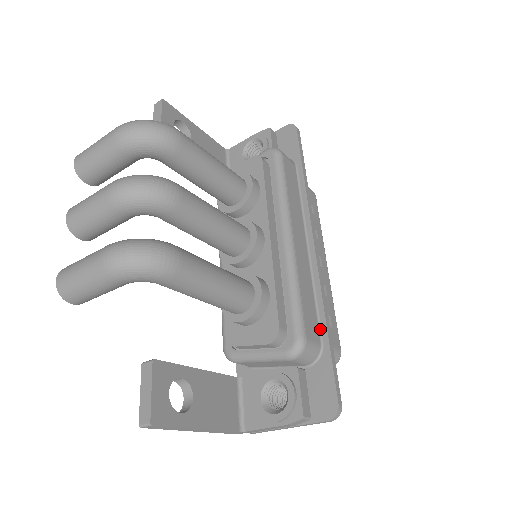
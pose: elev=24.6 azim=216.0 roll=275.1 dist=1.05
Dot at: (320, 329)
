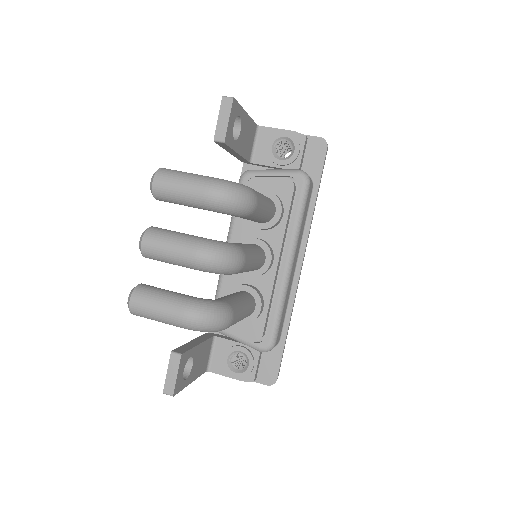
Dot at: (283, 329)
